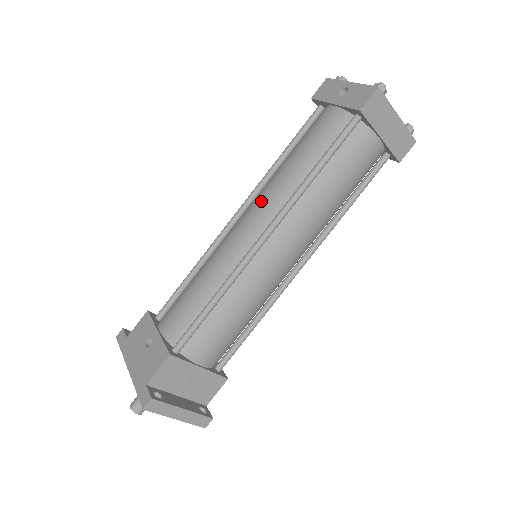
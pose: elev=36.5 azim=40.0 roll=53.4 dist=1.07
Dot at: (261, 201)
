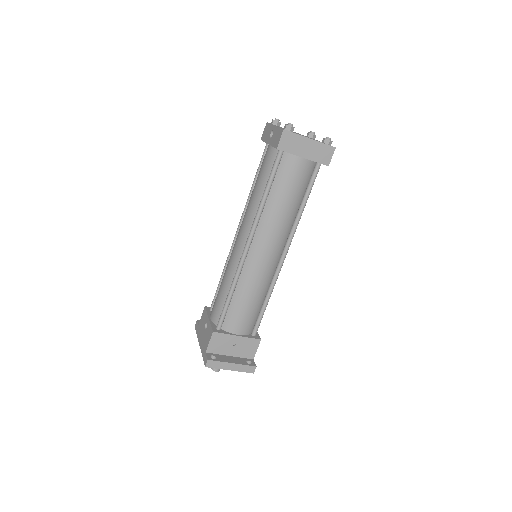
Dot at: (243, 222)
